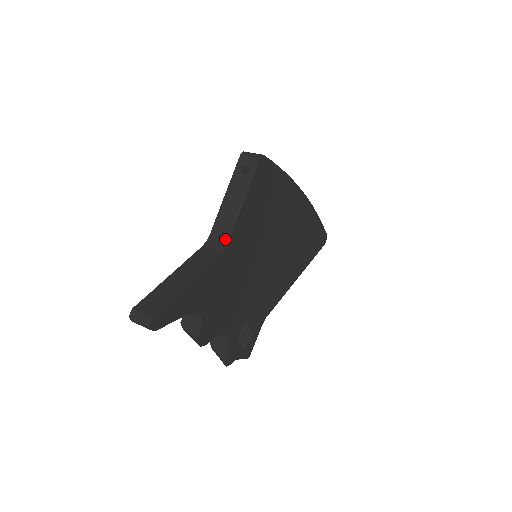
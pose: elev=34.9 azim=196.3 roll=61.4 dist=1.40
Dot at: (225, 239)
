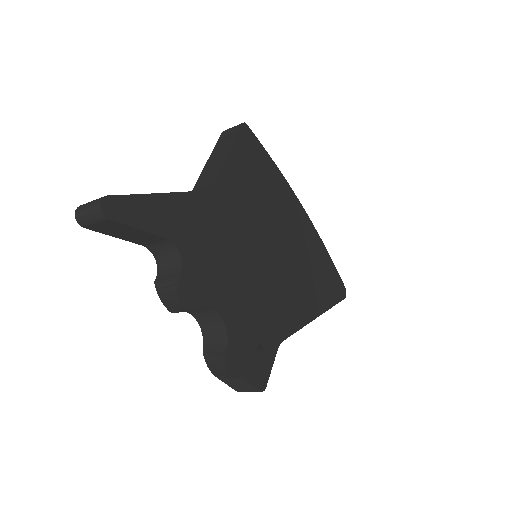
Dot at: (209, 185)
